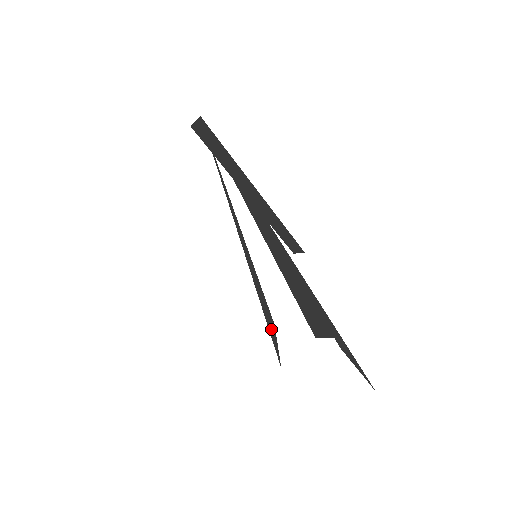
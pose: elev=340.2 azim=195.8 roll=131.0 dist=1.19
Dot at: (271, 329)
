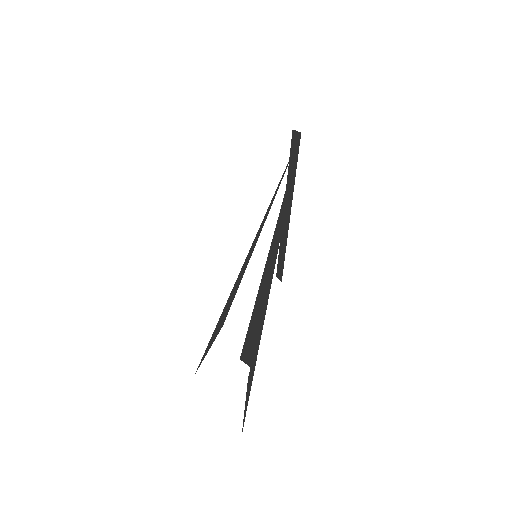
Dot at: (217, 328)
